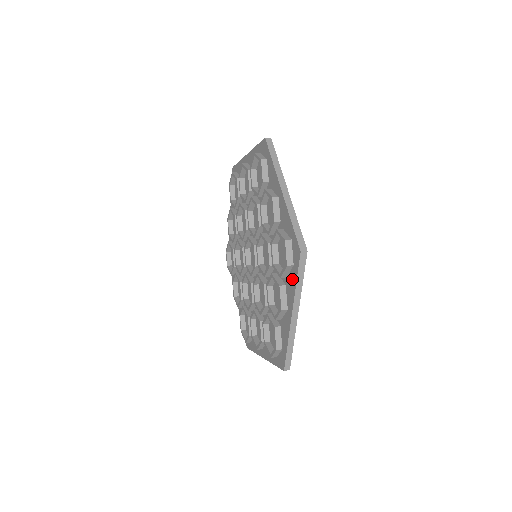
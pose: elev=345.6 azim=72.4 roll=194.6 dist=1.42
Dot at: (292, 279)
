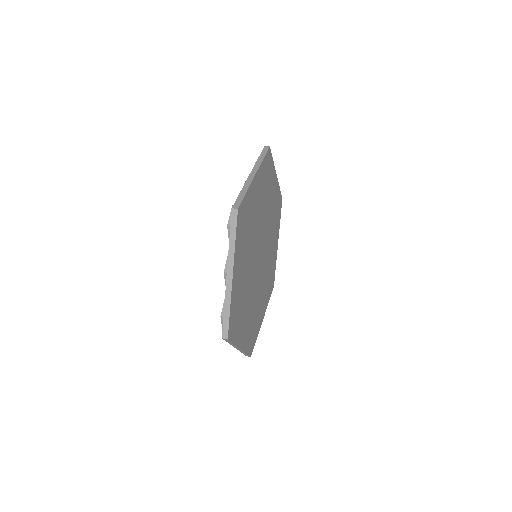
Dot at: occluded
